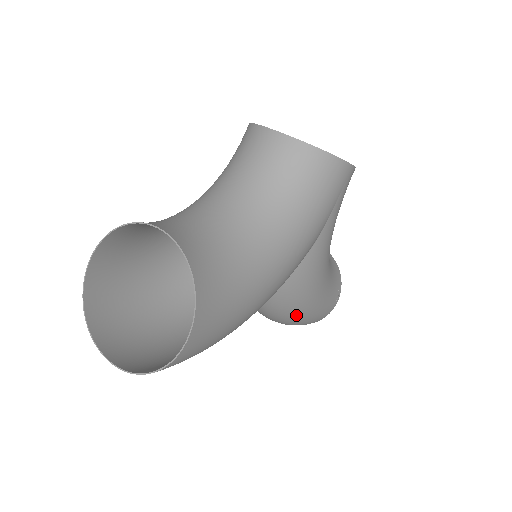
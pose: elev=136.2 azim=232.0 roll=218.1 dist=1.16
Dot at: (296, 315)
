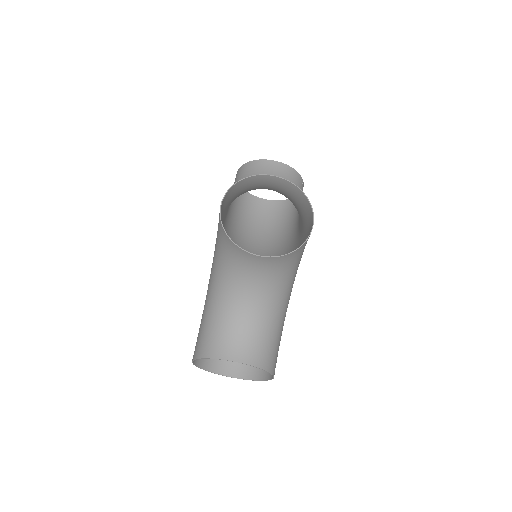
Dot at: (285, 236)
